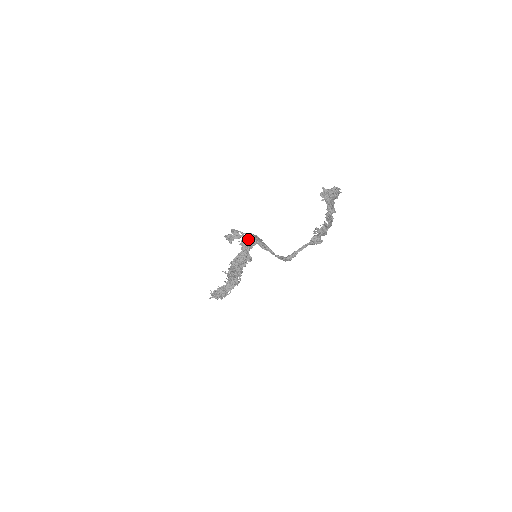
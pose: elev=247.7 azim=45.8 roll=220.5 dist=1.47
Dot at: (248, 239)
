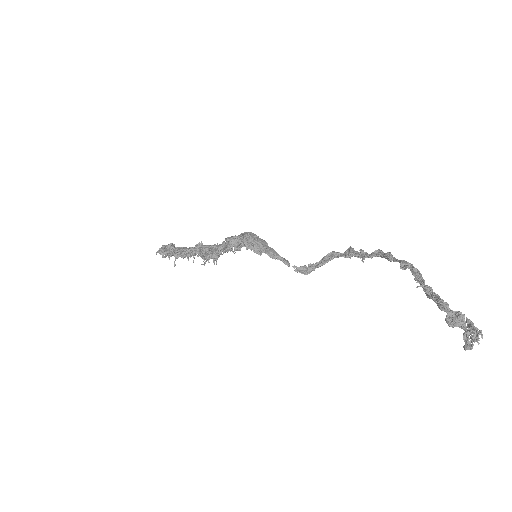
Dot at: (251, 248)
